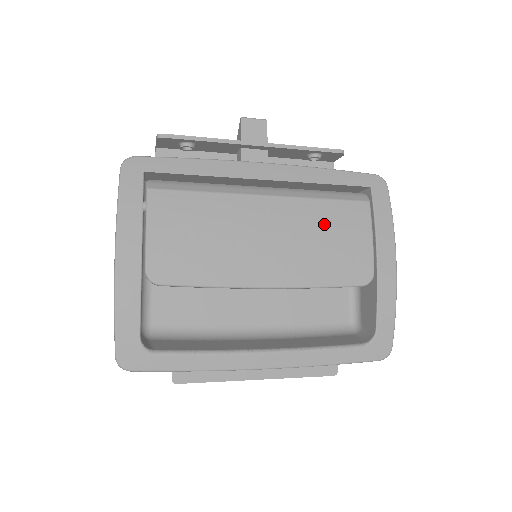
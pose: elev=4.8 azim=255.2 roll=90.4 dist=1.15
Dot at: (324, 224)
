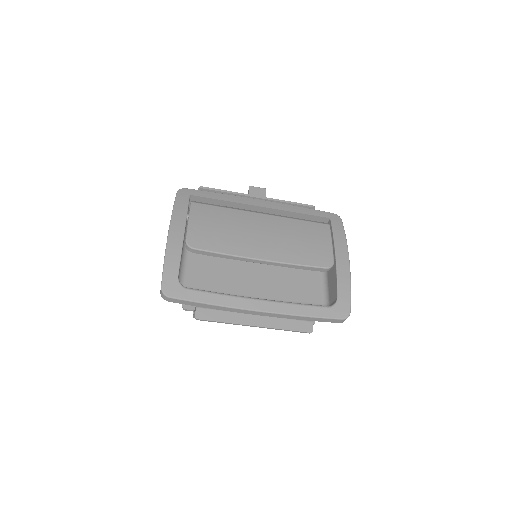
Dot at: (299, 231)
